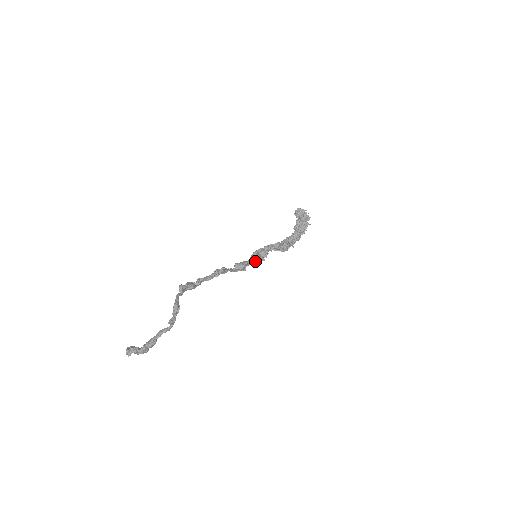
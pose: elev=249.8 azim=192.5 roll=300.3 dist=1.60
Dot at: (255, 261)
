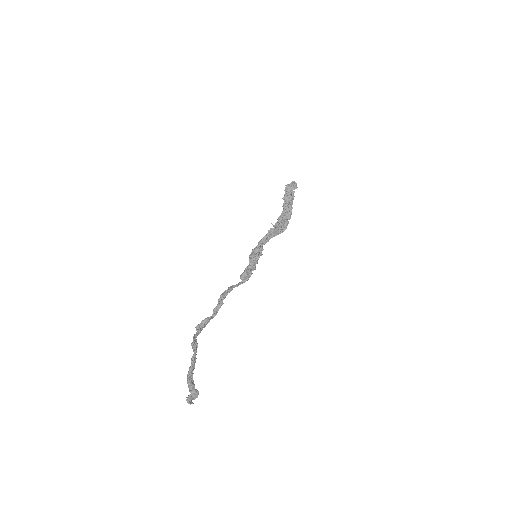
Dot at: (253, 261)
